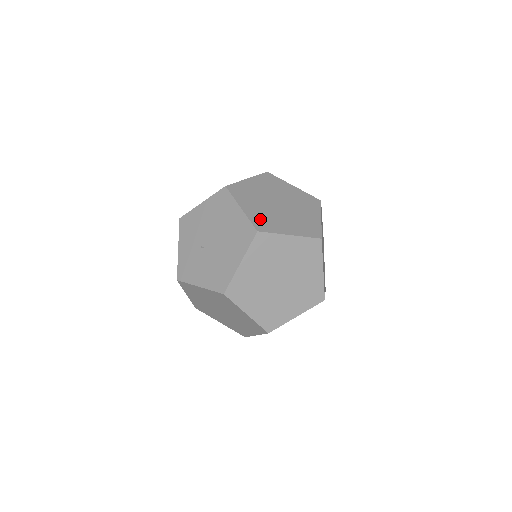
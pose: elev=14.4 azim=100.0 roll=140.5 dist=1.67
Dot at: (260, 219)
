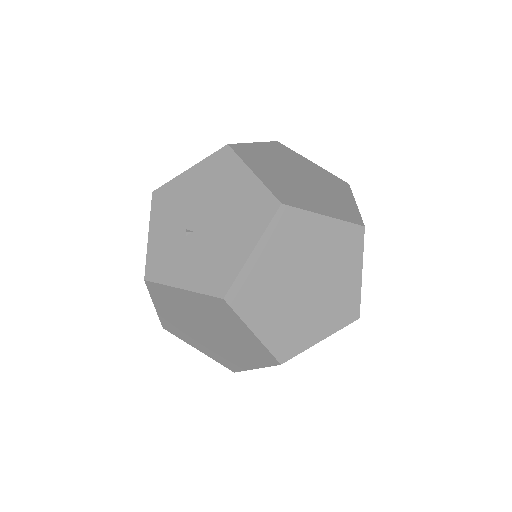
Dot at: (281, 190)
